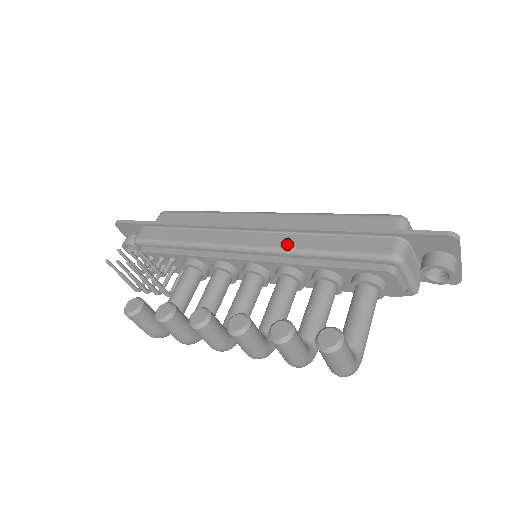
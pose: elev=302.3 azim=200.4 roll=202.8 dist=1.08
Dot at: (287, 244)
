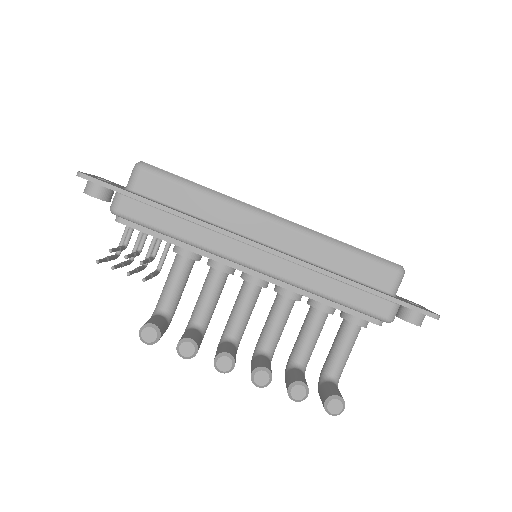
Dot at: (299, 280)
